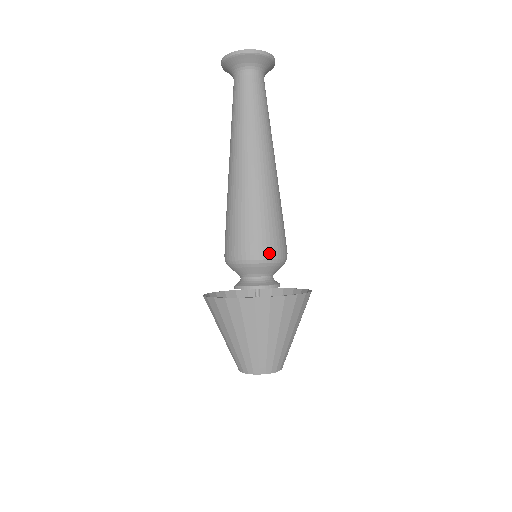
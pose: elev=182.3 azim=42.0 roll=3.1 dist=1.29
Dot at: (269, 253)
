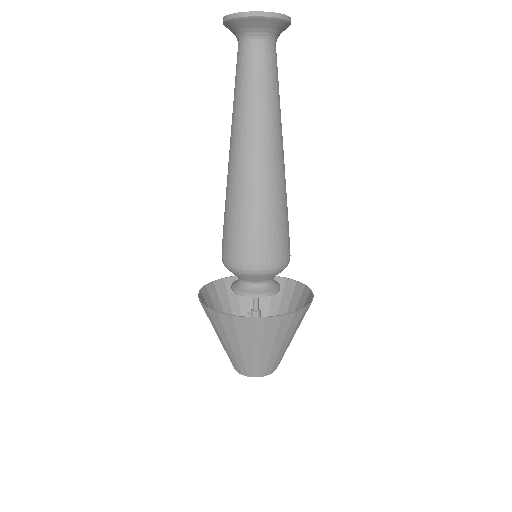
Dot at: (283, 260)
